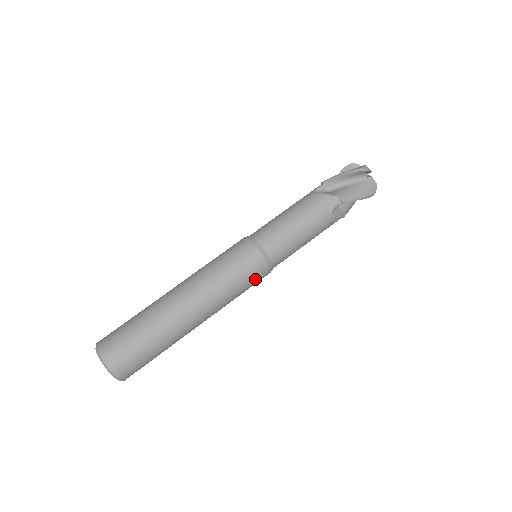
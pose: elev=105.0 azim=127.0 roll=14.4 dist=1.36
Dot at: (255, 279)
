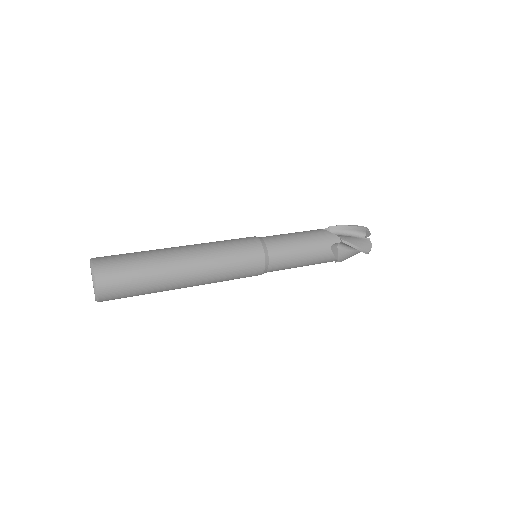
Dot at: (244, 241)
